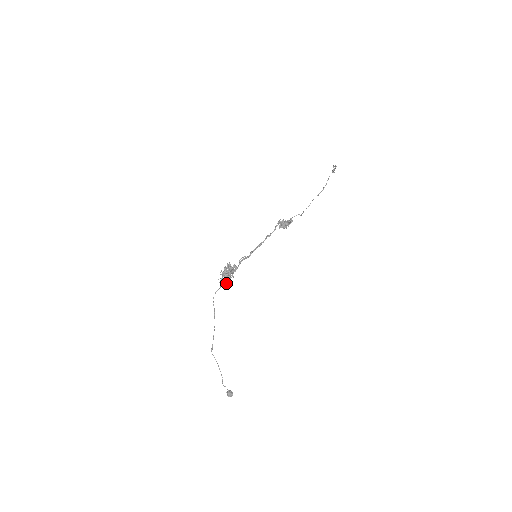
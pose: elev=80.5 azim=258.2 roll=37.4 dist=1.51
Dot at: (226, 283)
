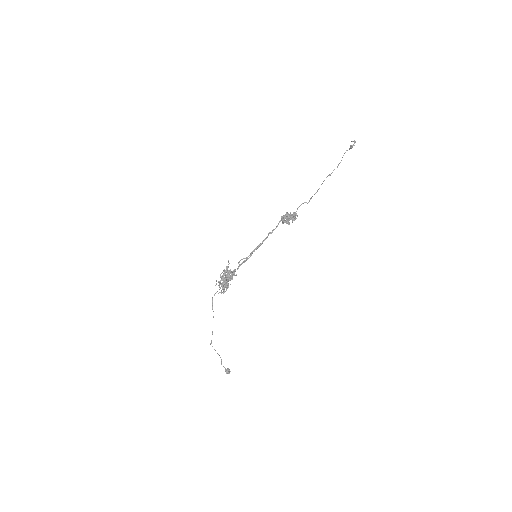
Dot at: (224, 292)
